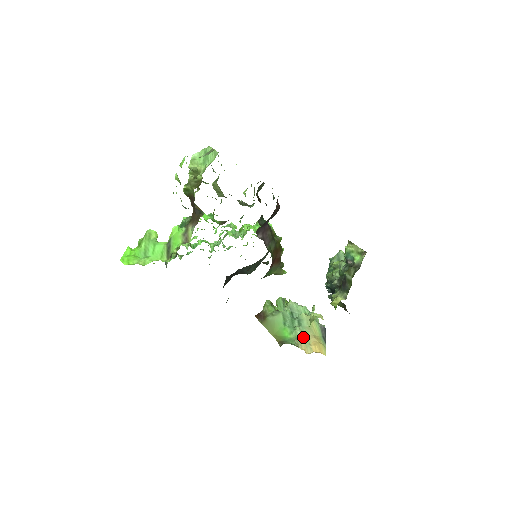
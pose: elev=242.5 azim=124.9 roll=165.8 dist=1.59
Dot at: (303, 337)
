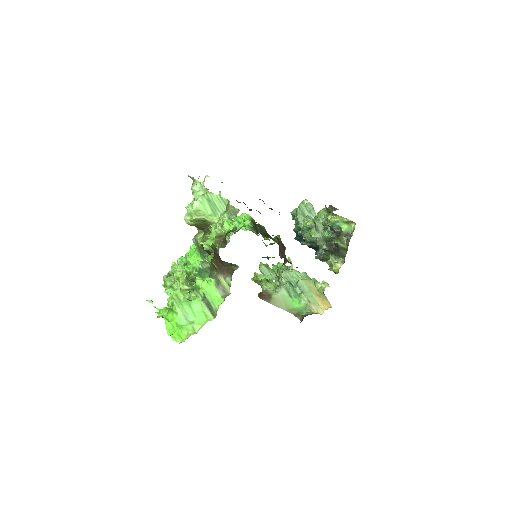
Dot at: (311, 301)
